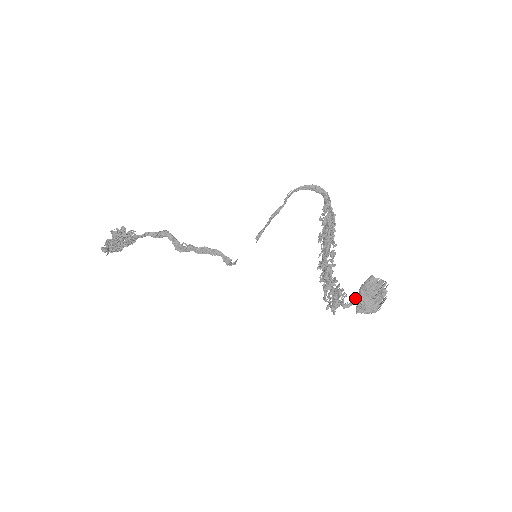
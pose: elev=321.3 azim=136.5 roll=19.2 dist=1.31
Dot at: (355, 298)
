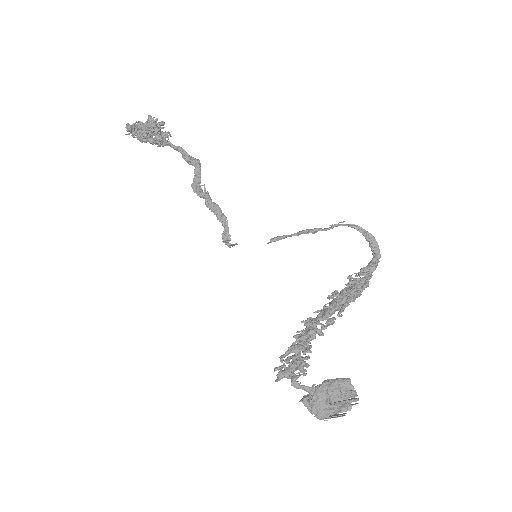
Dot at: (312, 385)
